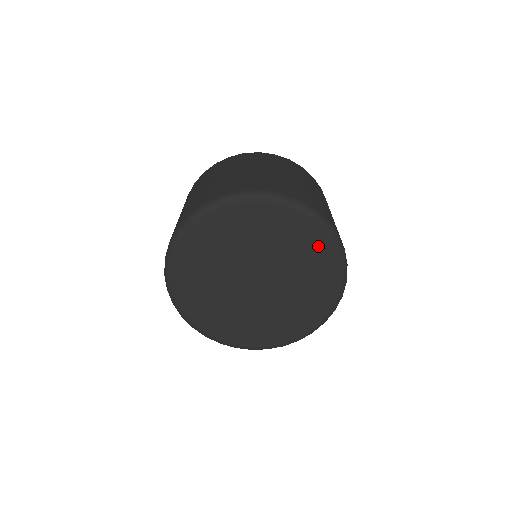
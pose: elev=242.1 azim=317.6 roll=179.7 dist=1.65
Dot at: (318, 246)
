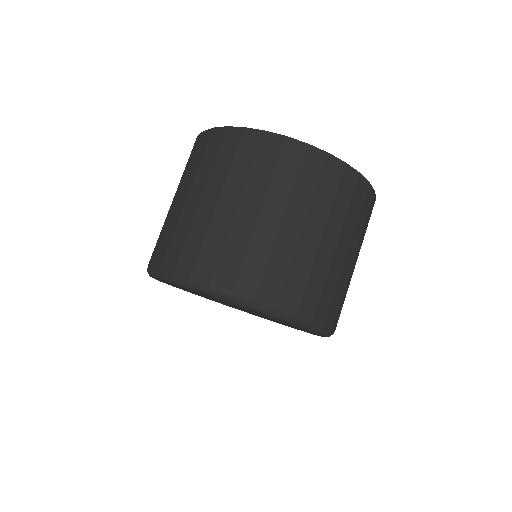
Dot at: occluded
